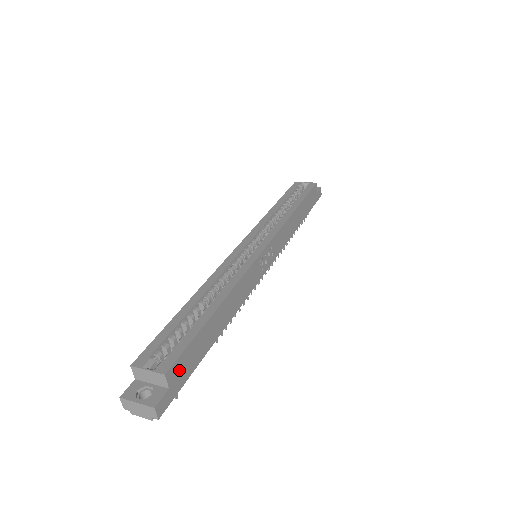
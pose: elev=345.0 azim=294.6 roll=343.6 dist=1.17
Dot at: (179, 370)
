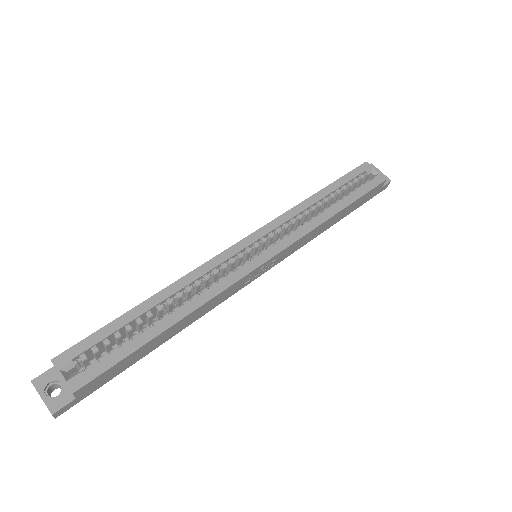
Dot at: (94, 384)
